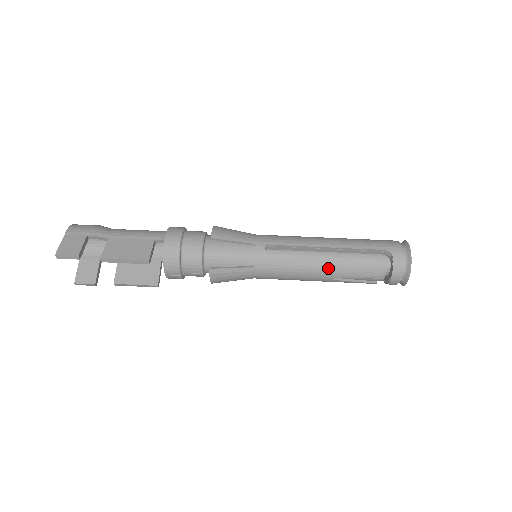
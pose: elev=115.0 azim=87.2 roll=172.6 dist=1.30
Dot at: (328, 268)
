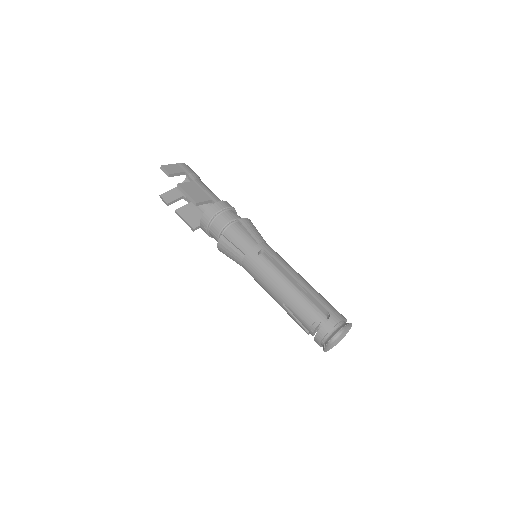
Dot at: (284, 291)
